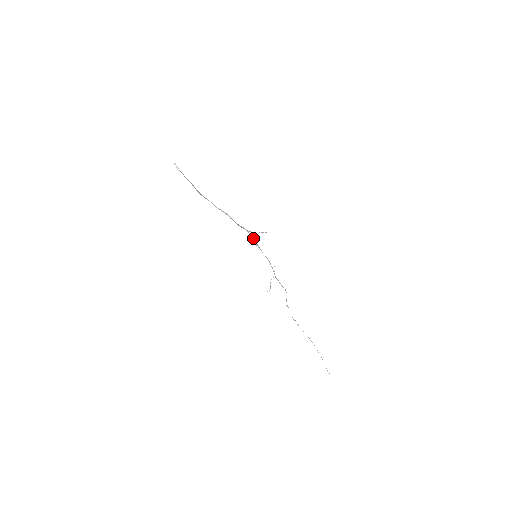
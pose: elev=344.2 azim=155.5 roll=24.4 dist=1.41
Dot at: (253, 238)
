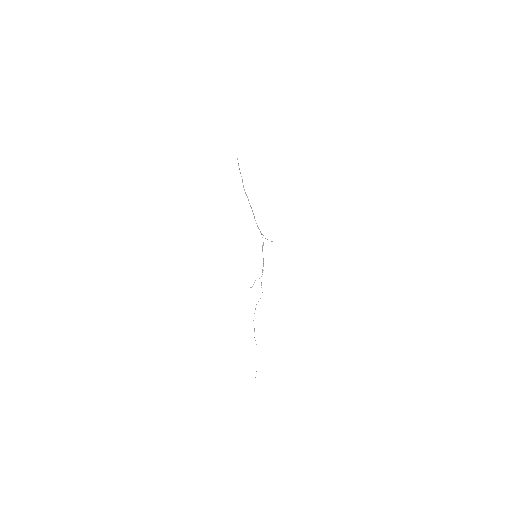
Dot at: occluded
